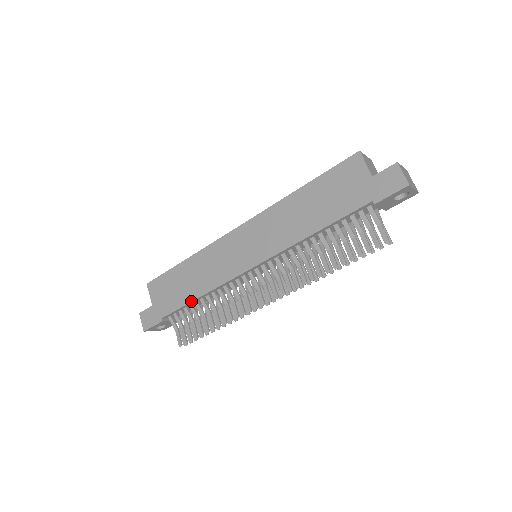
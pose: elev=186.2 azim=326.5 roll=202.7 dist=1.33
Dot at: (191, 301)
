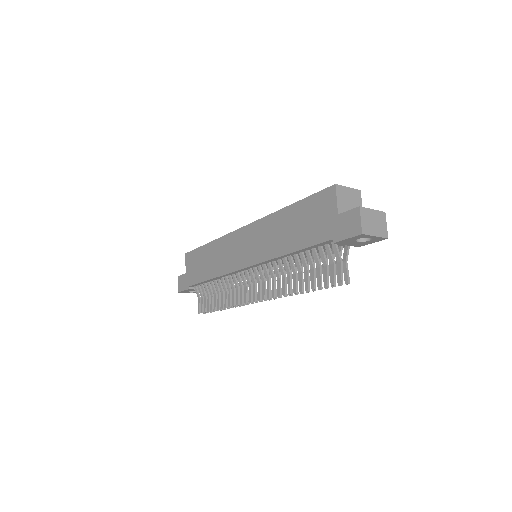
Dot at: (206, 280)
